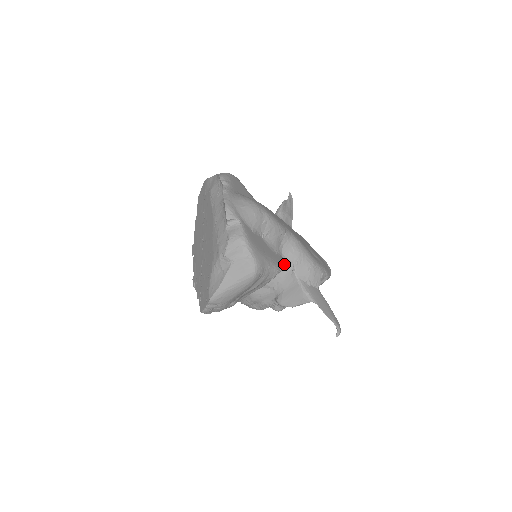
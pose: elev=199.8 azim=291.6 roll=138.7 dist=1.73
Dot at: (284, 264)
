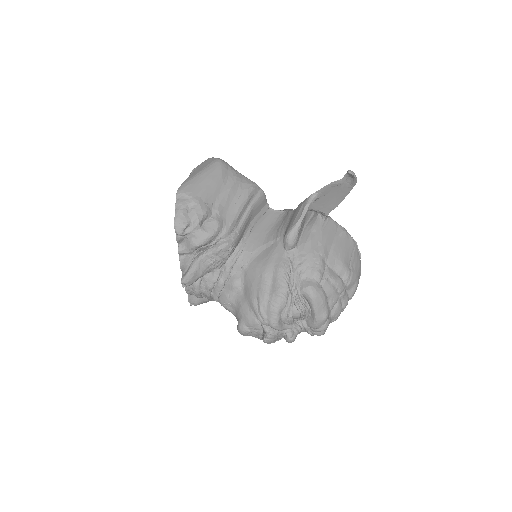
Dot at: (276, 217)
